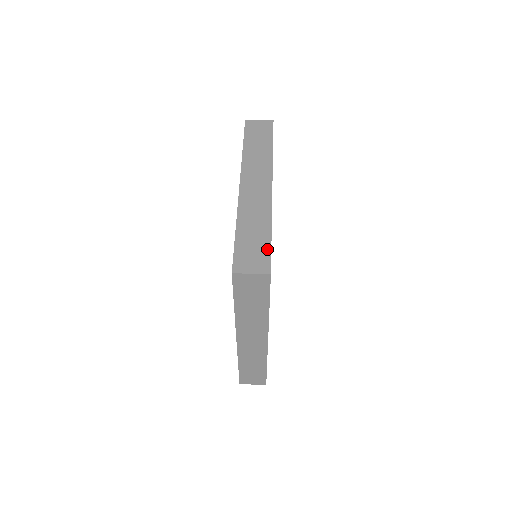
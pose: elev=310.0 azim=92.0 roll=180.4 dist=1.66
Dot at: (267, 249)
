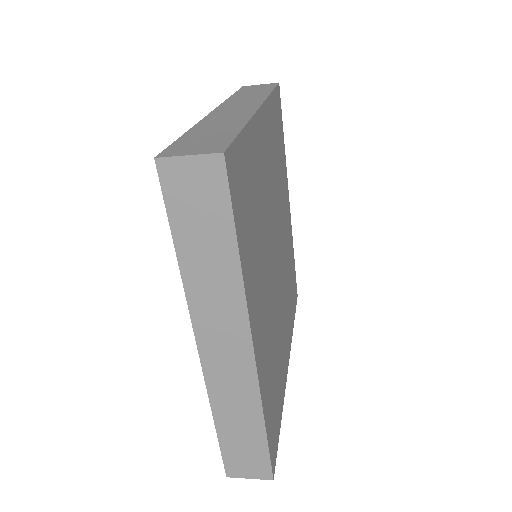
Dot at: (228, 137)
